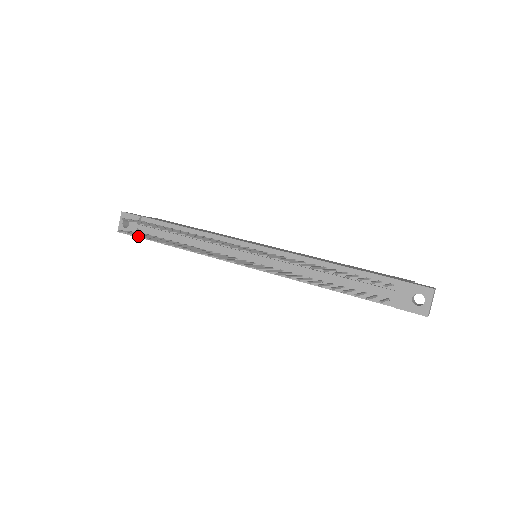
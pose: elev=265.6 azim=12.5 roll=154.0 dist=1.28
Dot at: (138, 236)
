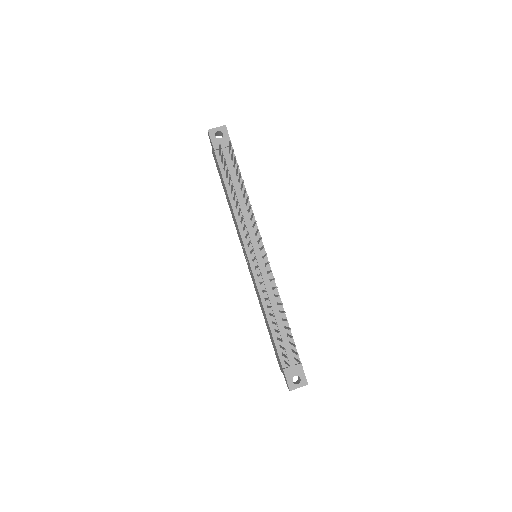
Dot at: (215, 151)
